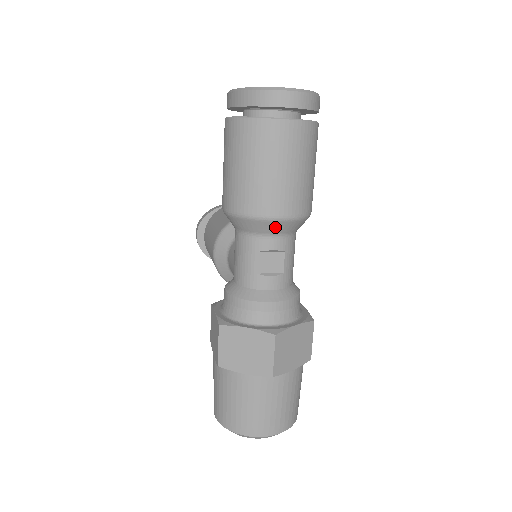
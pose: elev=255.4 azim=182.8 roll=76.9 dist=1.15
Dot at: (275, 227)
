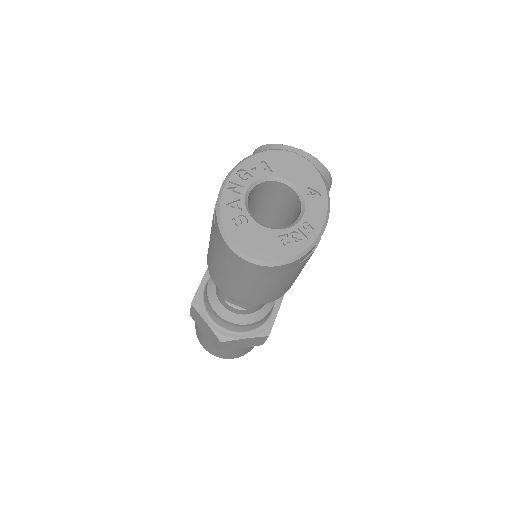
Dot at: occluded
